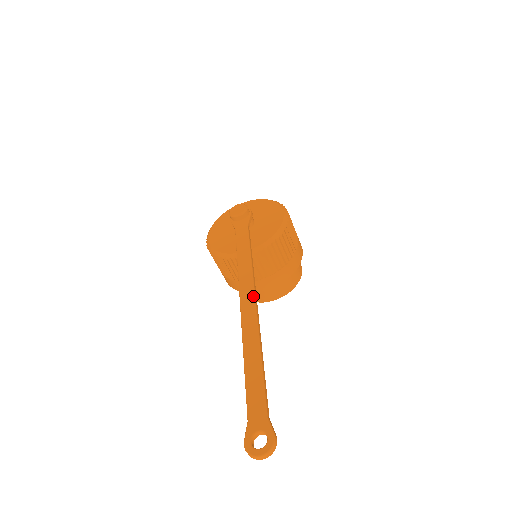
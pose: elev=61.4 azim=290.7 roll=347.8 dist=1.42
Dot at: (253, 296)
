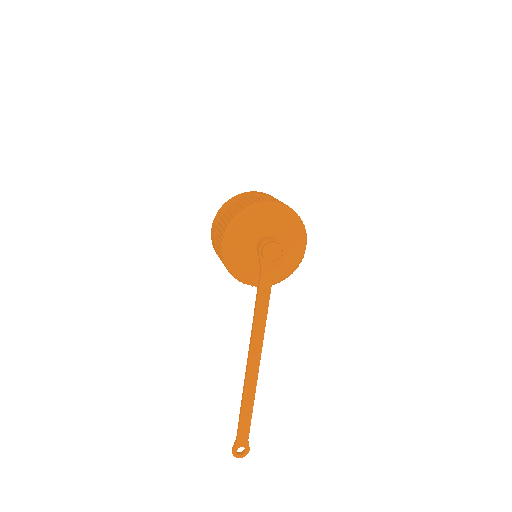
Dot at: (260, 358)
